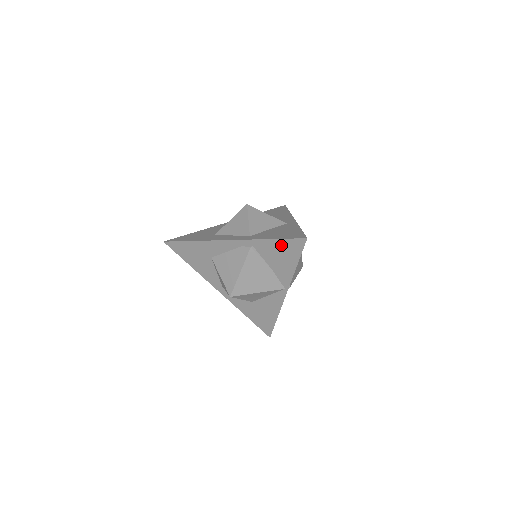
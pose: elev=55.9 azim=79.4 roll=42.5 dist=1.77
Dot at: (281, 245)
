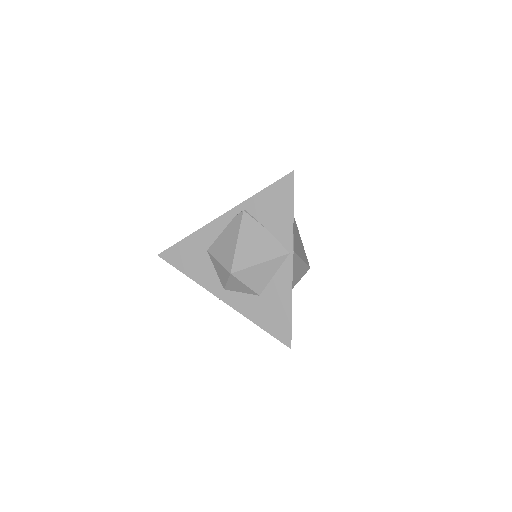
Dot at: (272, 193)
